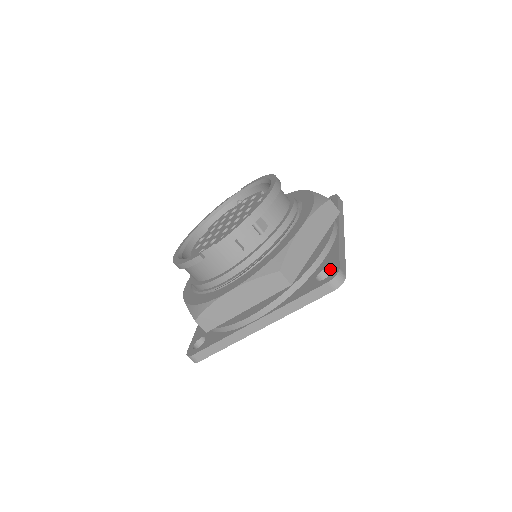
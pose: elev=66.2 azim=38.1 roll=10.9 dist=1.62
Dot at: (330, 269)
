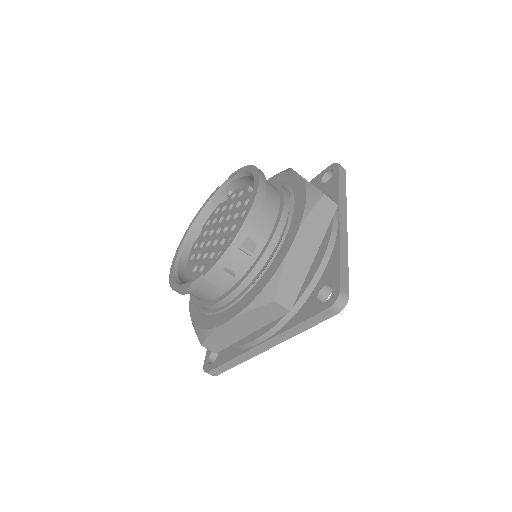
Dot at: (331, 286)
